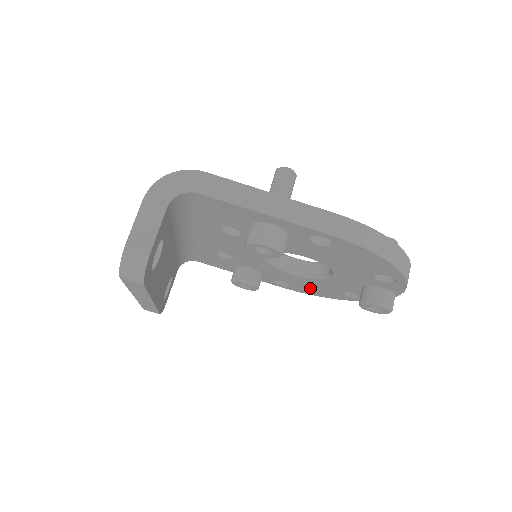
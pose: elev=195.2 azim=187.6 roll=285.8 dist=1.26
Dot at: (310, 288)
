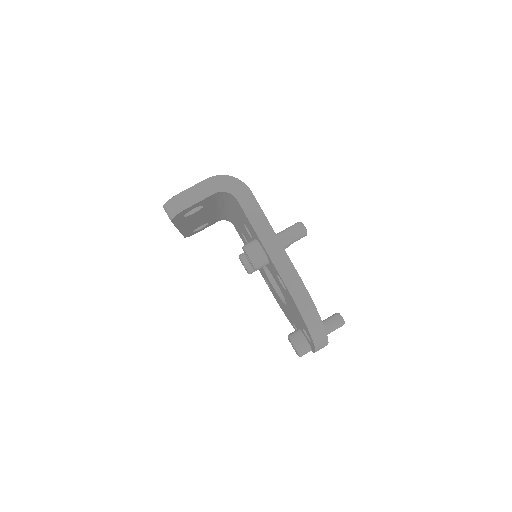
Dot at: occluded
